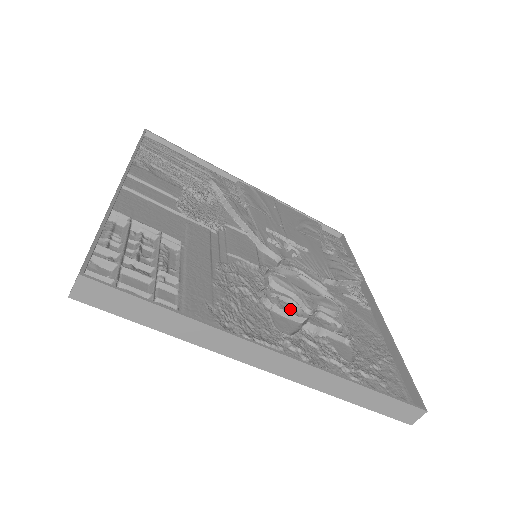
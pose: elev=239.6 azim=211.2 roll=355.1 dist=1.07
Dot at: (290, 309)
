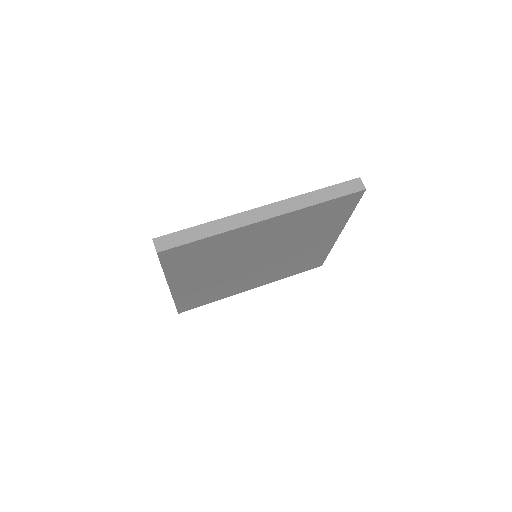
Dot at: occluded
